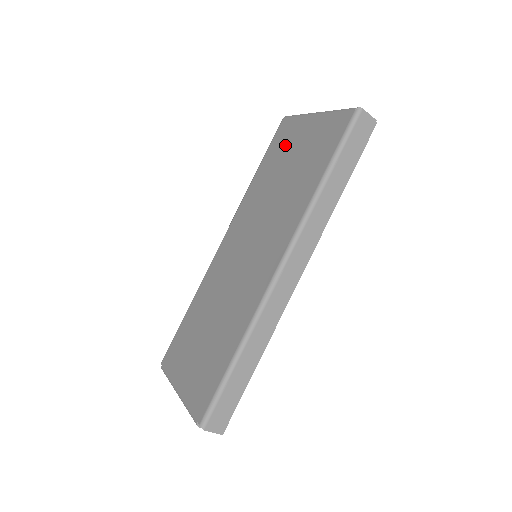
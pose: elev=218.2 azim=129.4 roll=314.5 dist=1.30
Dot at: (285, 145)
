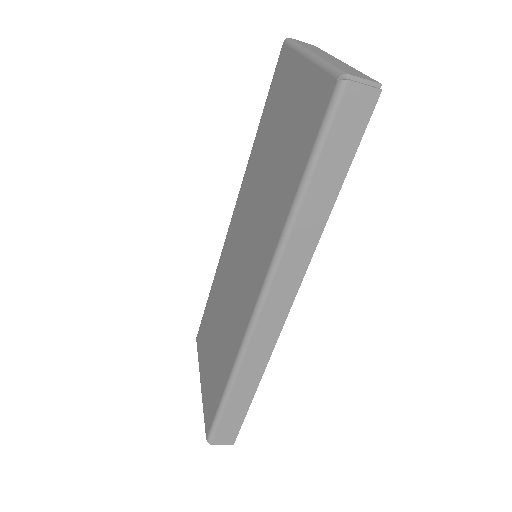
Dot at: (279, 100)
